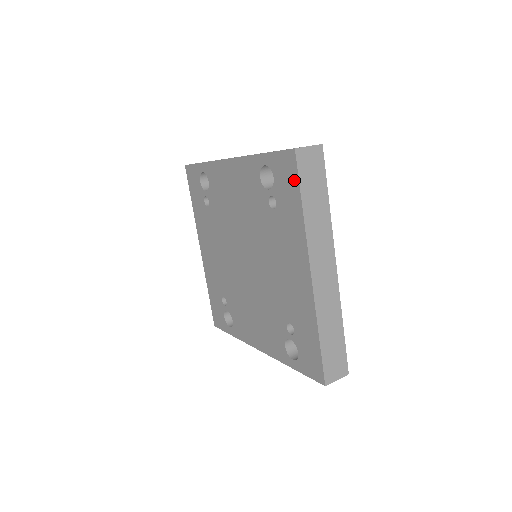
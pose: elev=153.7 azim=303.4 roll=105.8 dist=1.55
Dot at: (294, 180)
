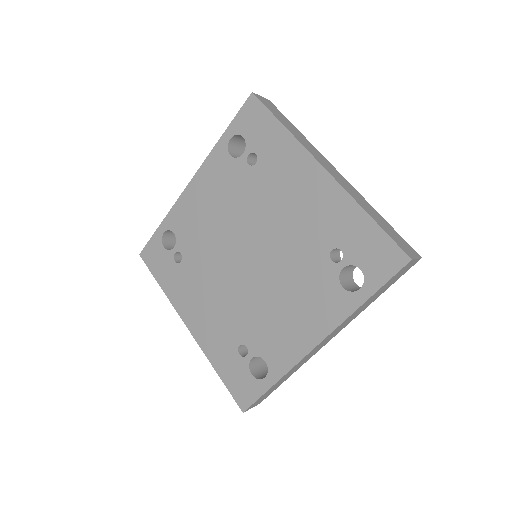
Dot at: (264, 114)
